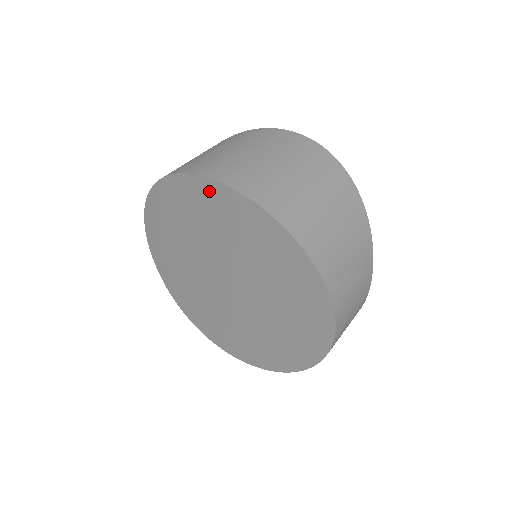
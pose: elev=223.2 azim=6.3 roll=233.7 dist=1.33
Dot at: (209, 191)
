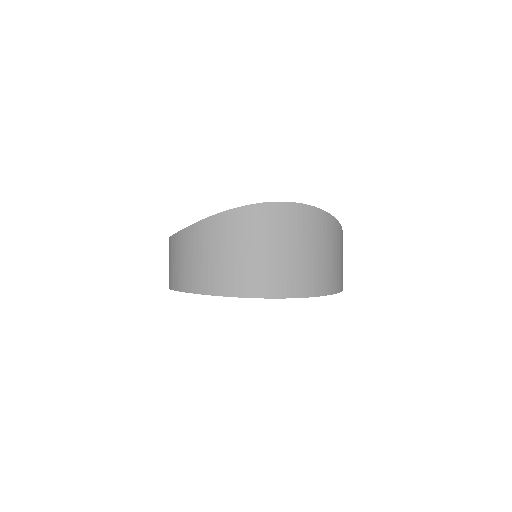
Dot at: occluded
